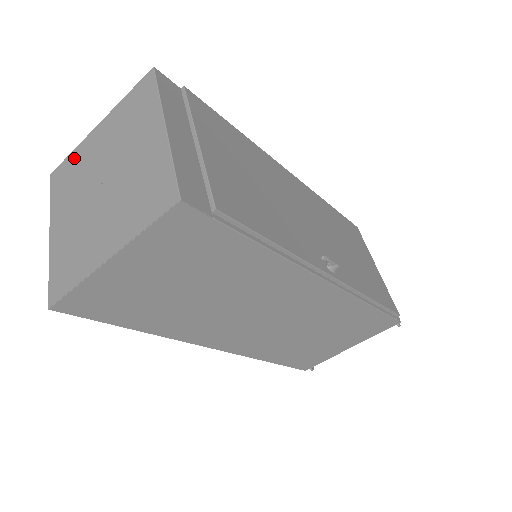
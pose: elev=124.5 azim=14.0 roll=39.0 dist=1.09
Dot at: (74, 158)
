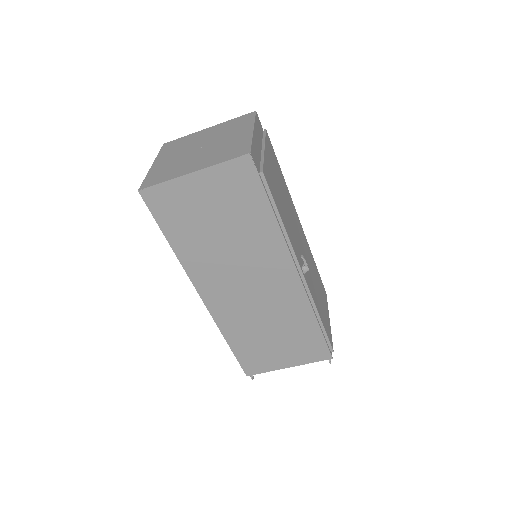
Dot at: (185, 138)
